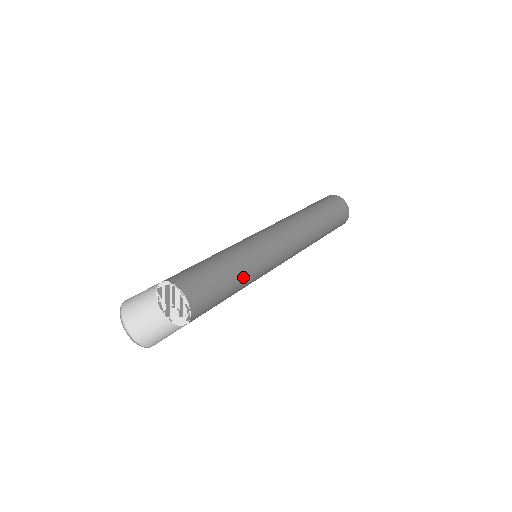
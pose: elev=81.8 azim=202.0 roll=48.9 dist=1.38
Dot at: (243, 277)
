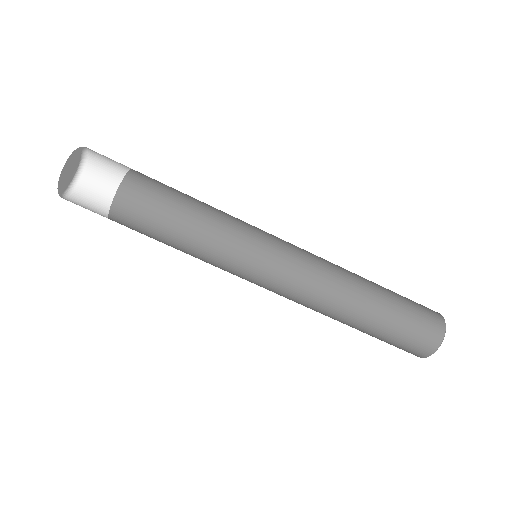
Dot at: (200, 242)
